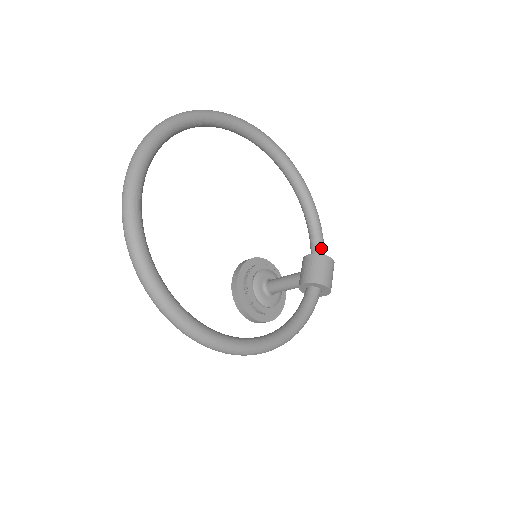
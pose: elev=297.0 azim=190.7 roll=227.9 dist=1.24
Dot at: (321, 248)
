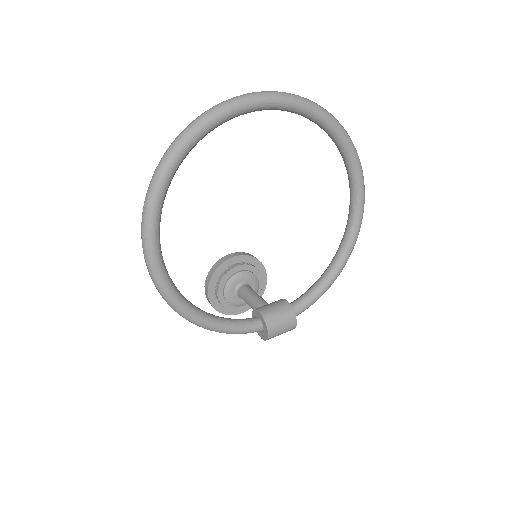
Dot at: (300, 308)
